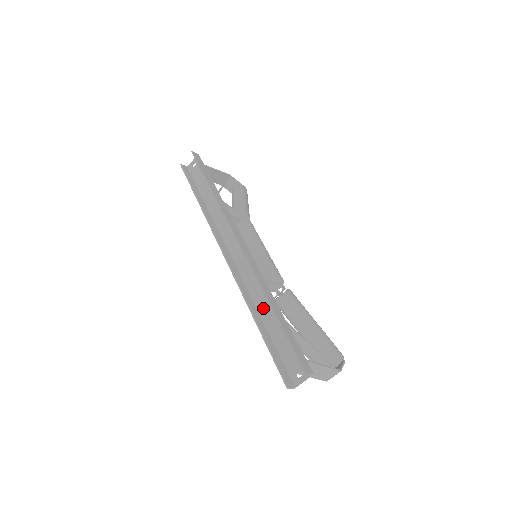
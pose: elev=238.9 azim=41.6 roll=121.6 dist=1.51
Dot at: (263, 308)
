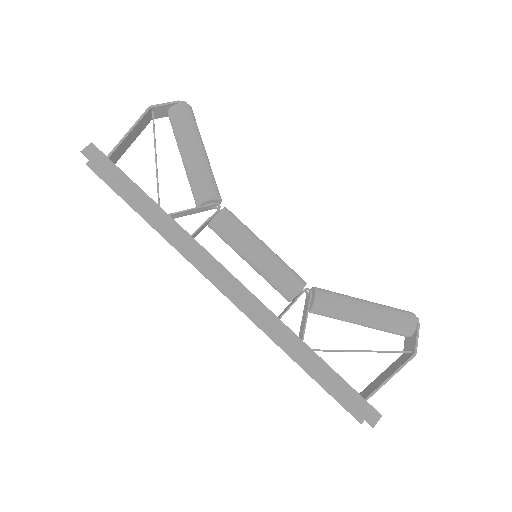
Dot at: occluded
